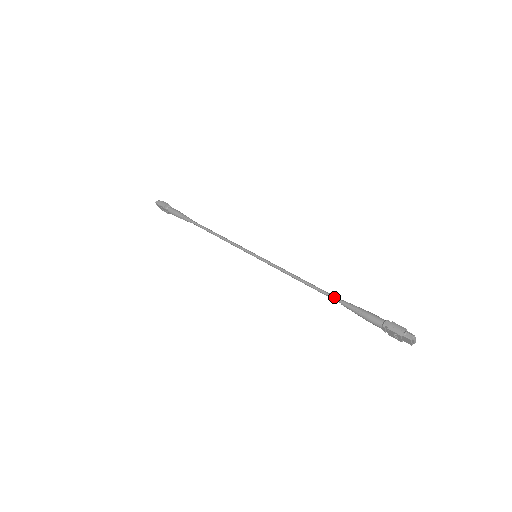
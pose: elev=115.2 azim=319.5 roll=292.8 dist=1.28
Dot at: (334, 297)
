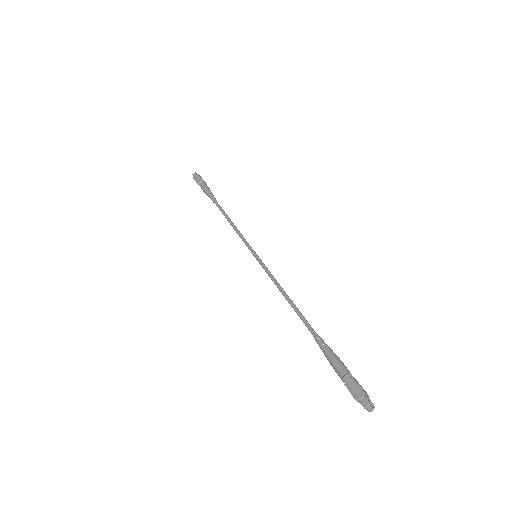
Dot at: (309, 327)
